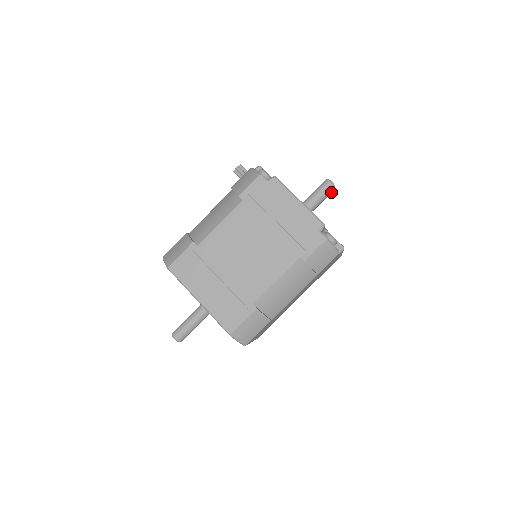
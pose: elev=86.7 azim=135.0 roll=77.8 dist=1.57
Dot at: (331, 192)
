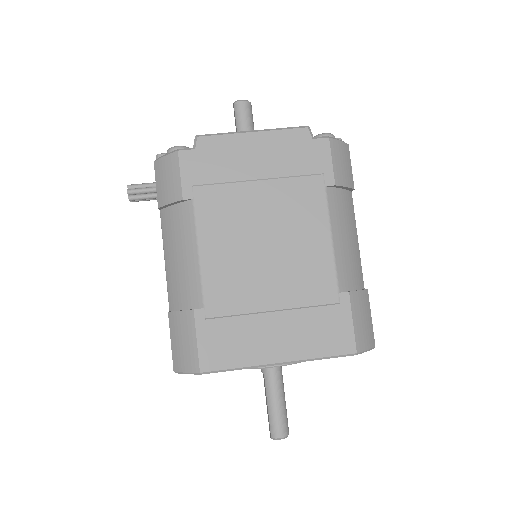
Dot at: (251, 112)
